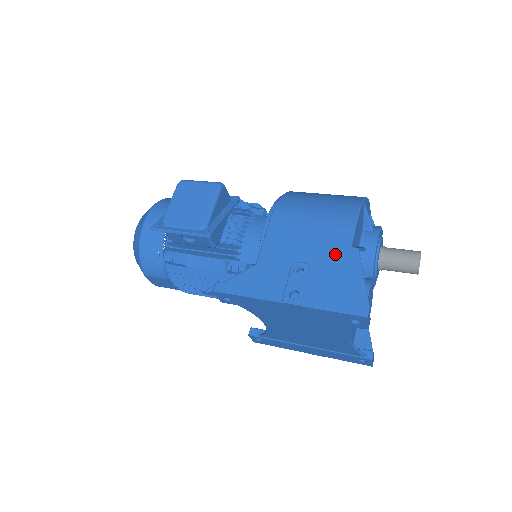
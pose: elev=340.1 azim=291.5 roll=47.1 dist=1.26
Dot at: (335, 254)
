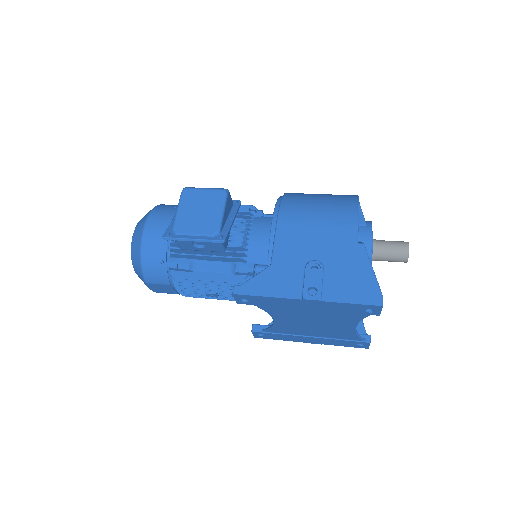
Dot at: (344, 251)
